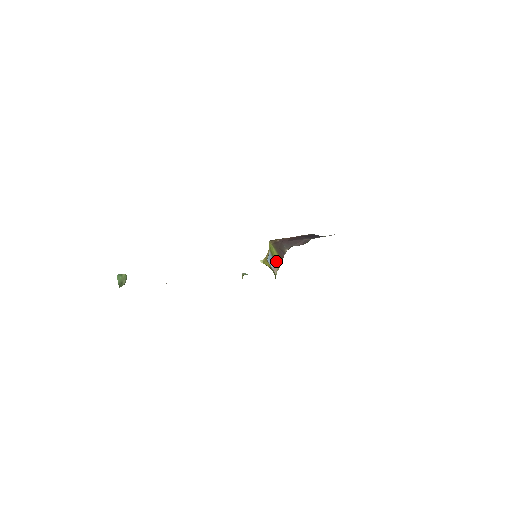
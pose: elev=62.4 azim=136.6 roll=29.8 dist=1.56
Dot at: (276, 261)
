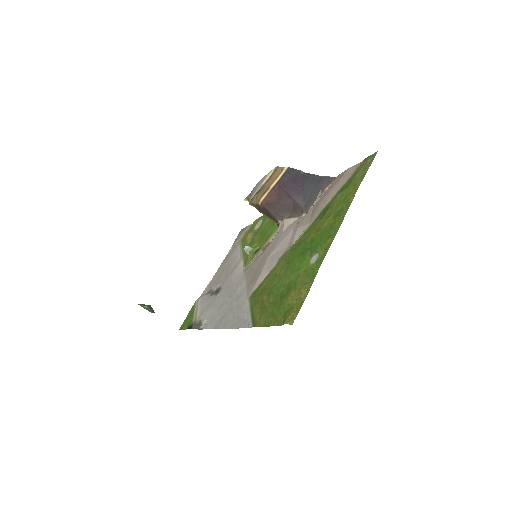
Dot at: occluded
